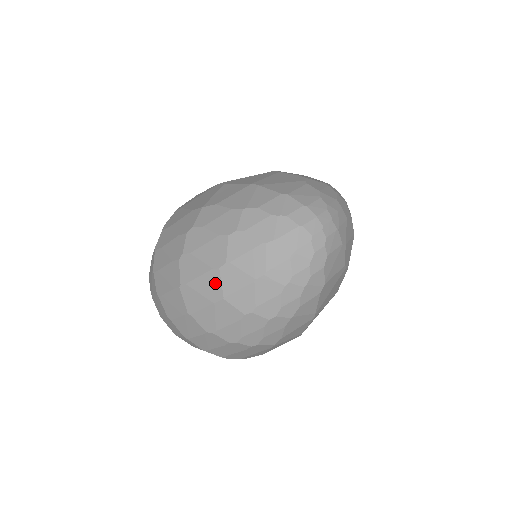
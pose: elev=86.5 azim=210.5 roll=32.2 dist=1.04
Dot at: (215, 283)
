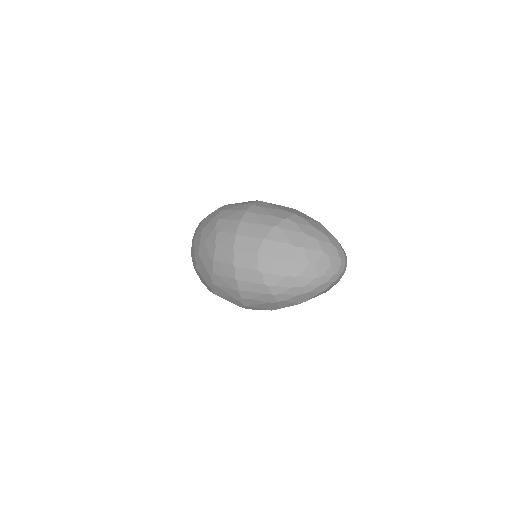
Dot at: (288, 251)
